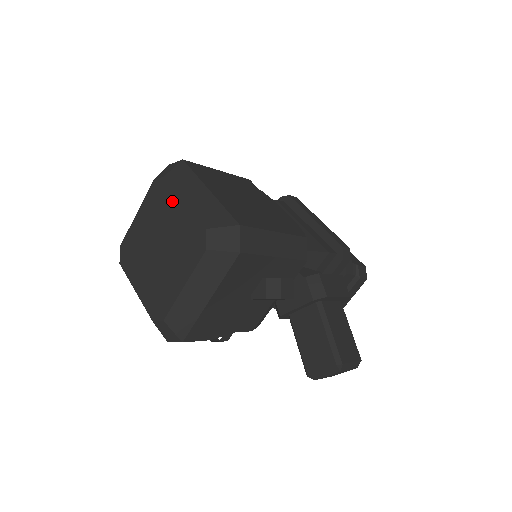
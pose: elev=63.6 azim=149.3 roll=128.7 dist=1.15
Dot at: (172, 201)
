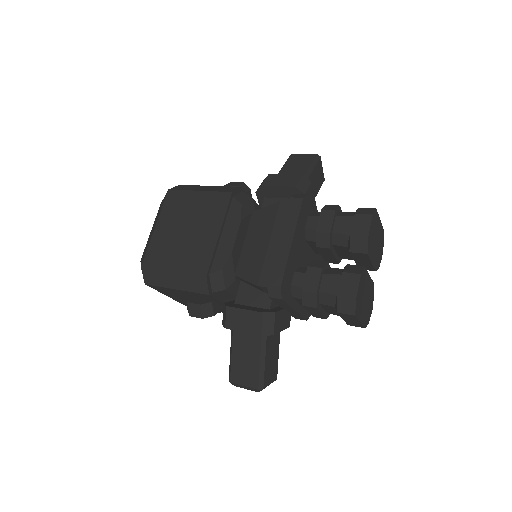
Dot at: occluded
